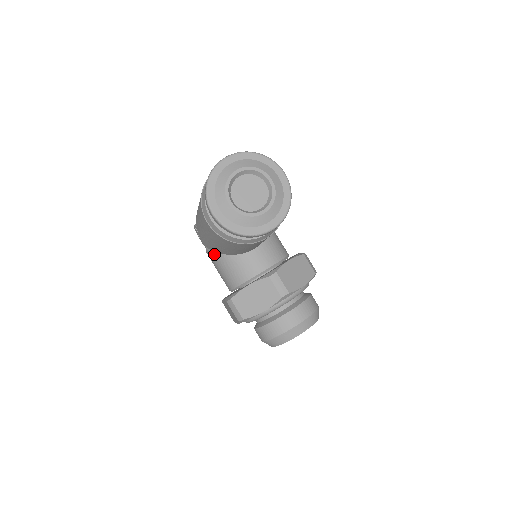
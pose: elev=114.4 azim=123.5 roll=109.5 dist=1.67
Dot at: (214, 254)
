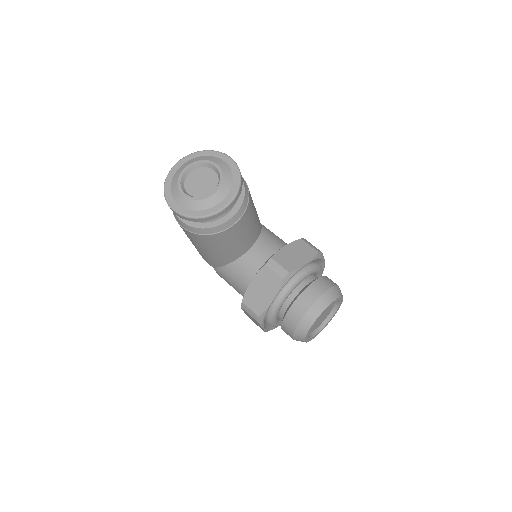
Dot at: (220, 270)
